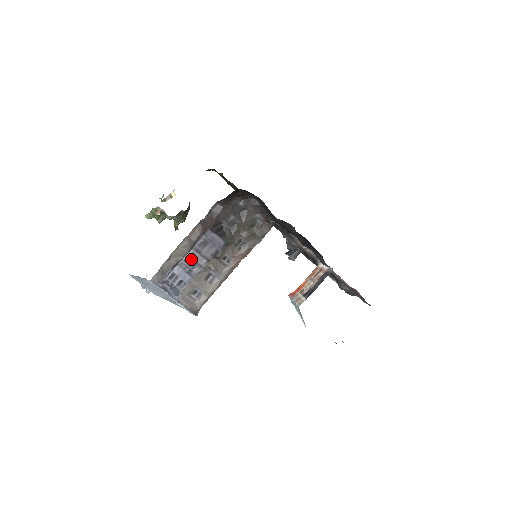
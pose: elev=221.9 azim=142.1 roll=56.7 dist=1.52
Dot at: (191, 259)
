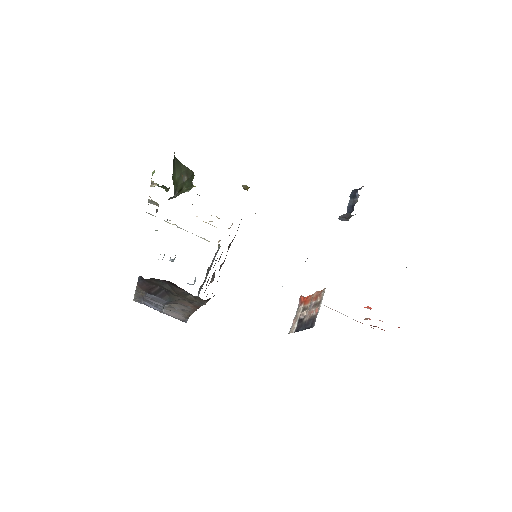
Dot at: (150, 301)
